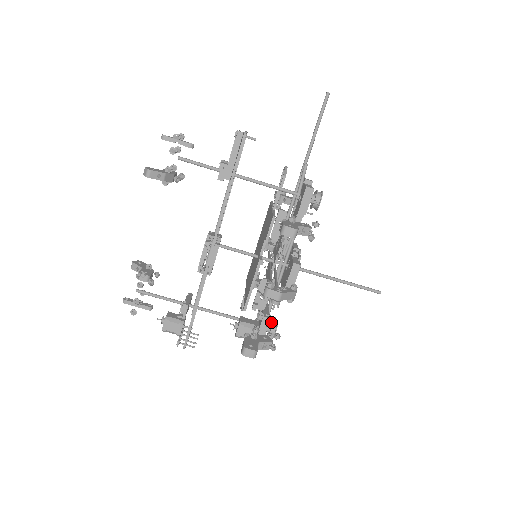
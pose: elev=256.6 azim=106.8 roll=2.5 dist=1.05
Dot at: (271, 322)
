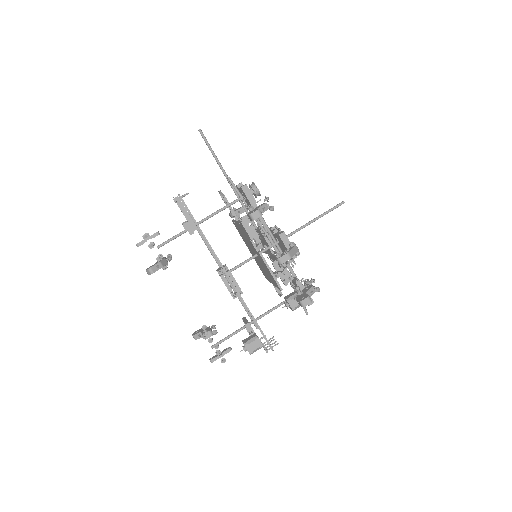
Dot at: (304, 284)
